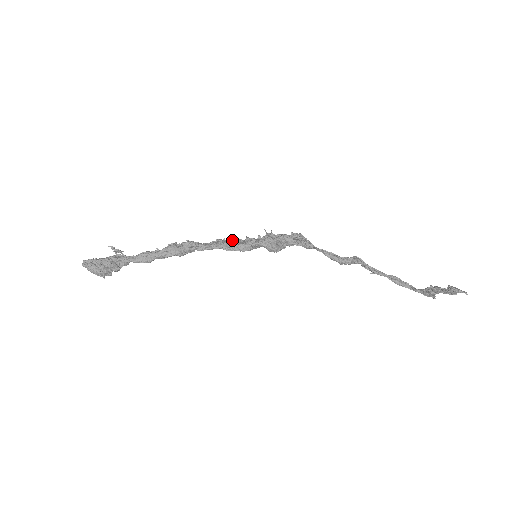
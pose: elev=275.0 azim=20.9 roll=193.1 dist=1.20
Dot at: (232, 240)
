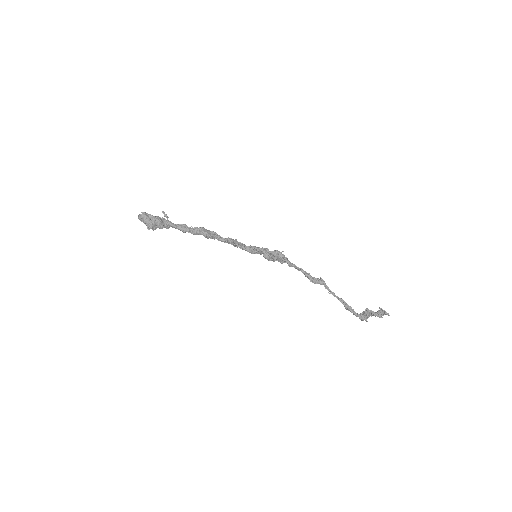
Dot at: occluded
